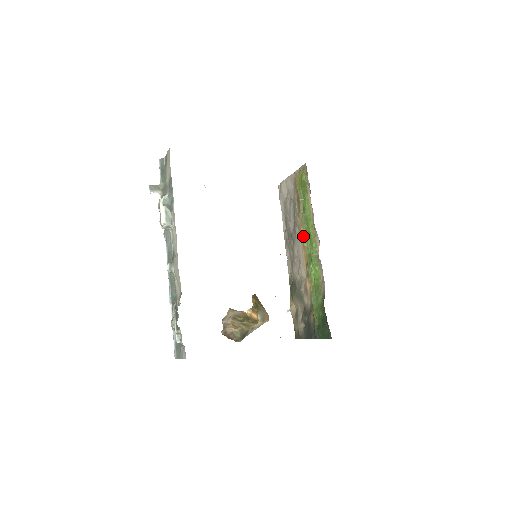
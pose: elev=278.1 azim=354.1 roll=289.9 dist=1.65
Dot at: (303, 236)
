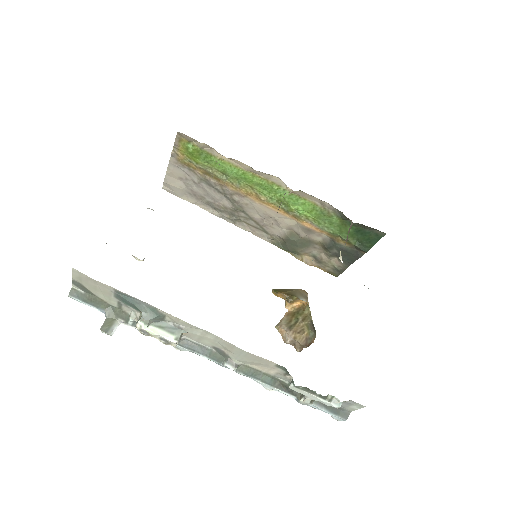
Dot at: (252, 195)
